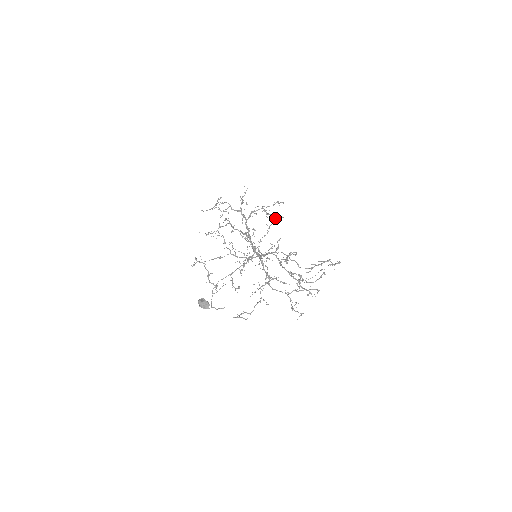
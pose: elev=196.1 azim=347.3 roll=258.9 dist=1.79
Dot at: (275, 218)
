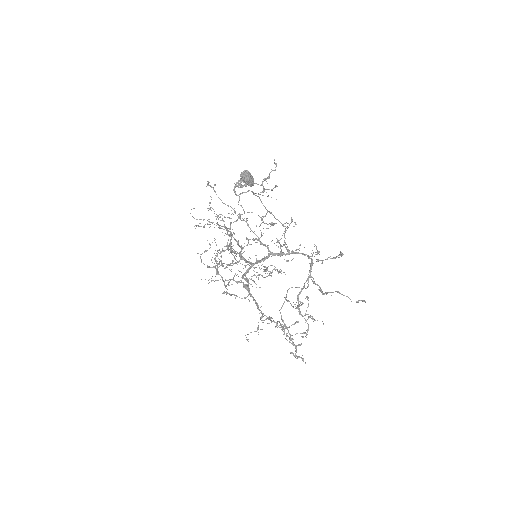
Dot at: occluded
